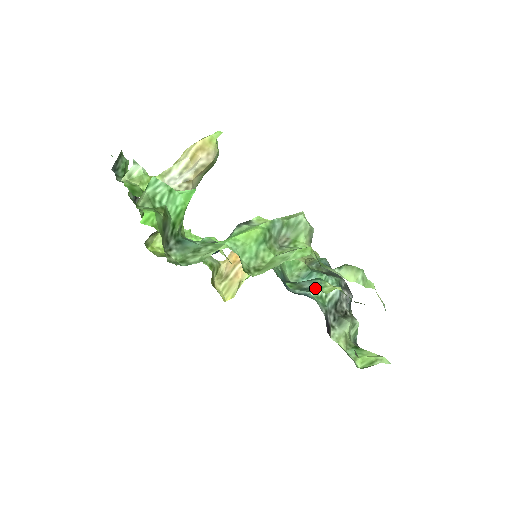
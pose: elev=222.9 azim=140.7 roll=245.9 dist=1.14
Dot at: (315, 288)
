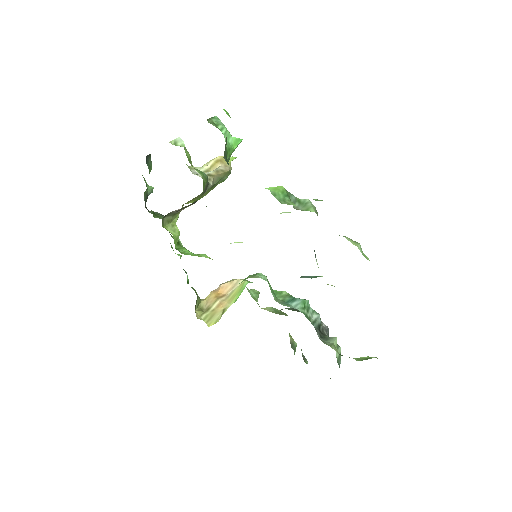
Dot at: (313, 277)
